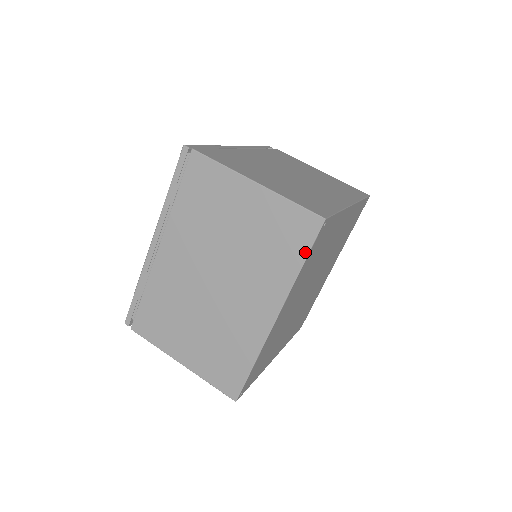
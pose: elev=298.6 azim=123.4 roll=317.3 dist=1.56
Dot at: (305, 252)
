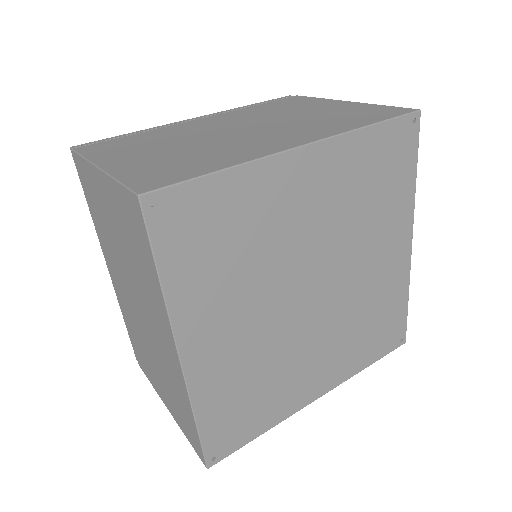
Dot at: (383, 119)
